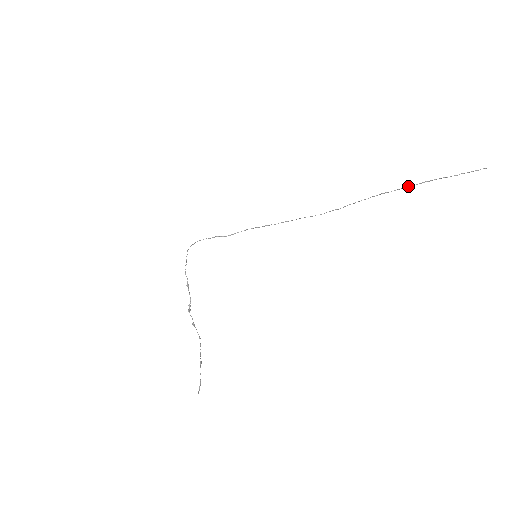
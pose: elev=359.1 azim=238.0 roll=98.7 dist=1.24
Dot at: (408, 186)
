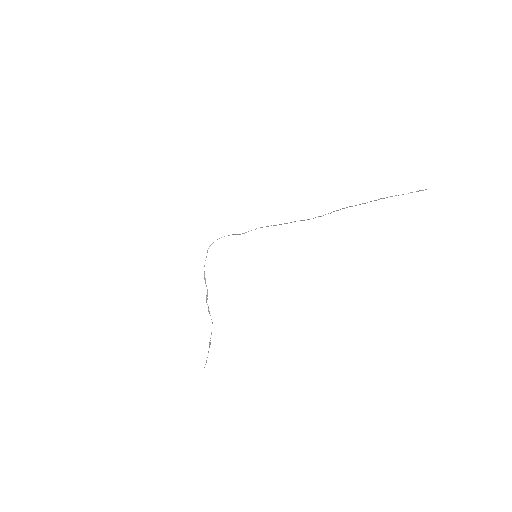
Dot at: occluded
